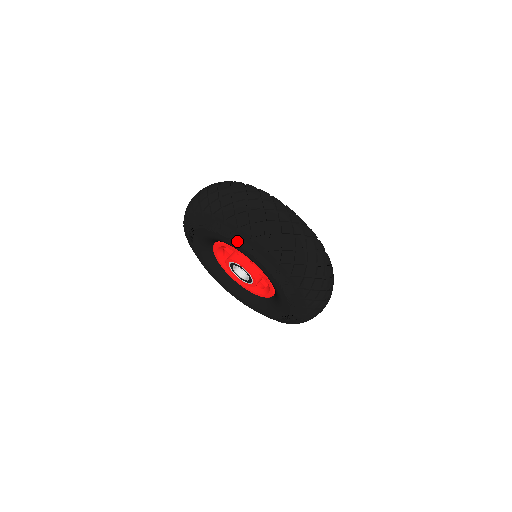
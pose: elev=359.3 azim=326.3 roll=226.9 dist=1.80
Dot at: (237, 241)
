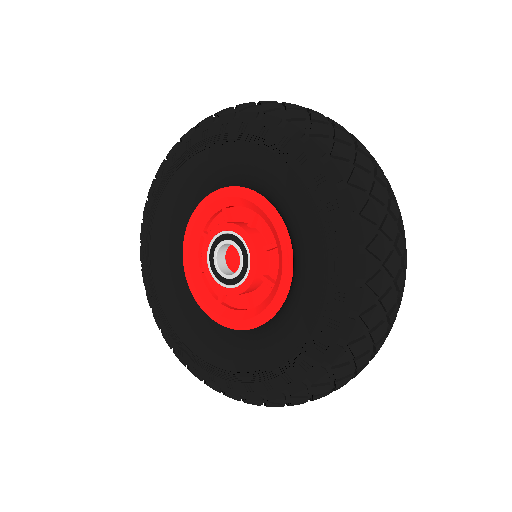
Dot at: (305, 177)
